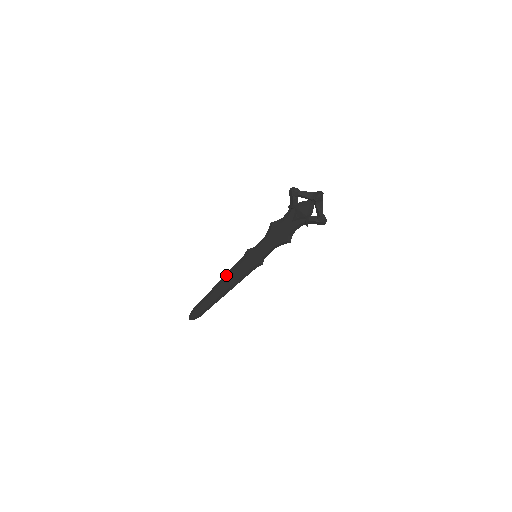
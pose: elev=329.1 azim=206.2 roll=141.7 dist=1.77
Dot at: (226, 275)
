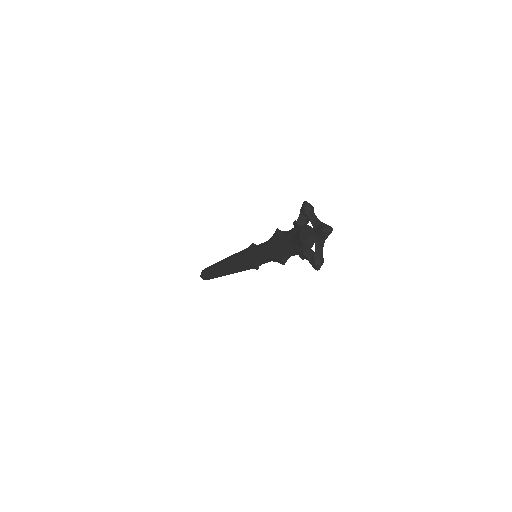
Dot at: (231, 256)
